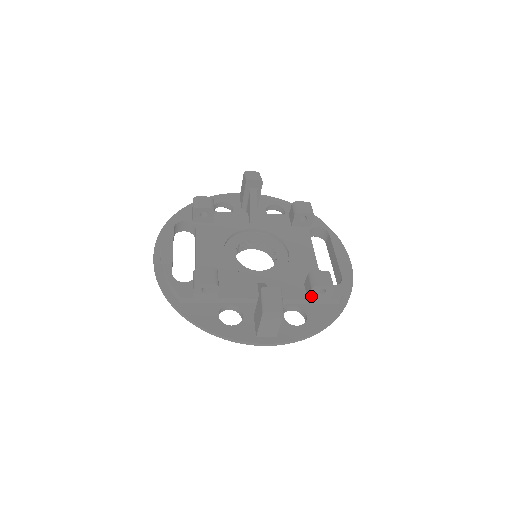
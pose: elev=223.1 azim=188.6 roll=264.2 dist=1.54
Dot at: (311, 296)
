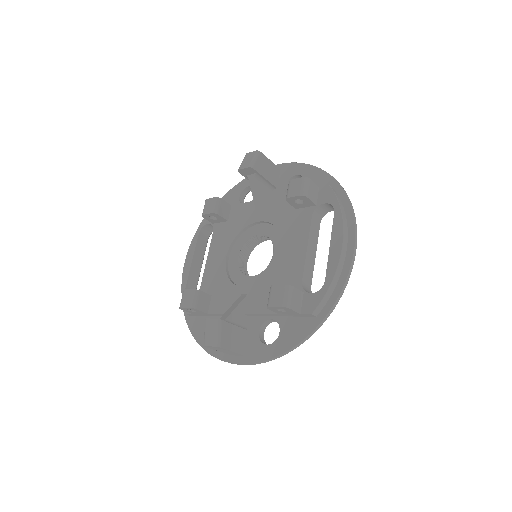
Dot at: (278, 312)
